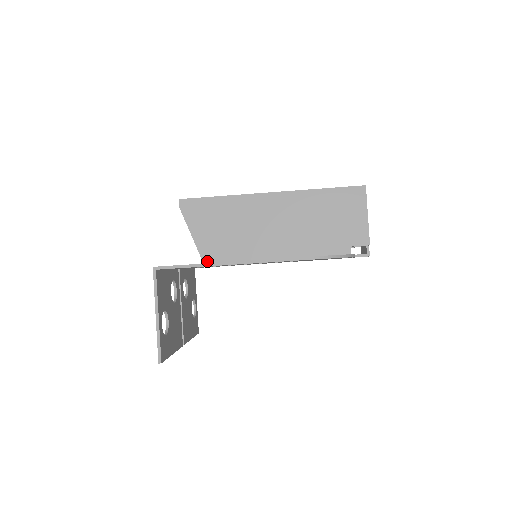
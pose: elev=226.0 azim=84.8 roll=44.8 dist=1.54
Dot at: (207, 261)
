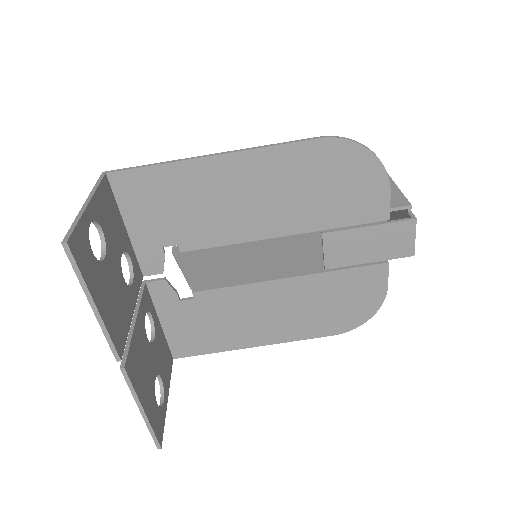
Dot at: occluded
